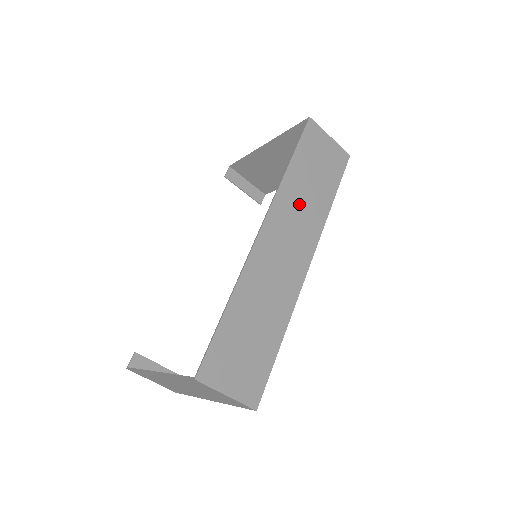
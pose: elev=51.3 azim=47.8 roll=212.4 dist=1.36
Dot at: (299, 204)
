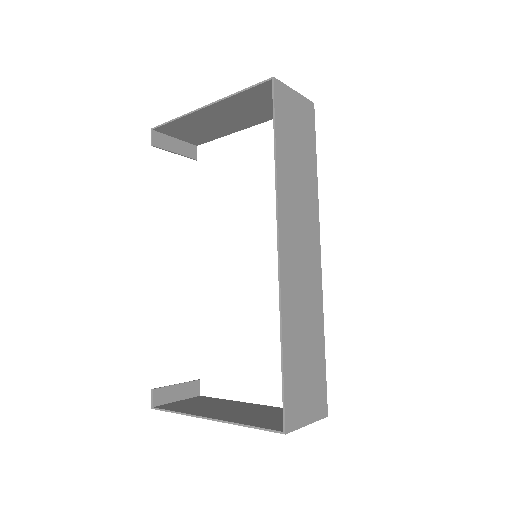
Dot at: (296, 194)
